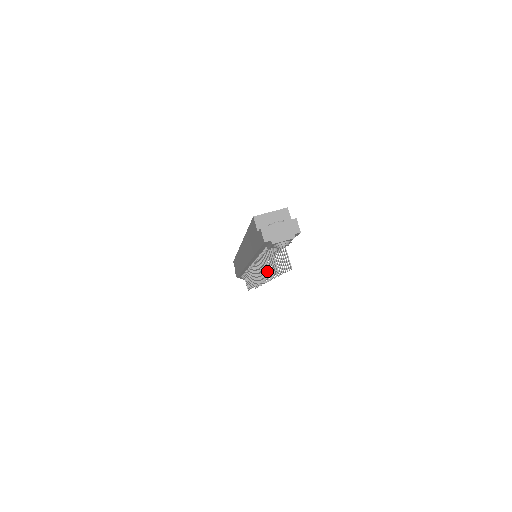
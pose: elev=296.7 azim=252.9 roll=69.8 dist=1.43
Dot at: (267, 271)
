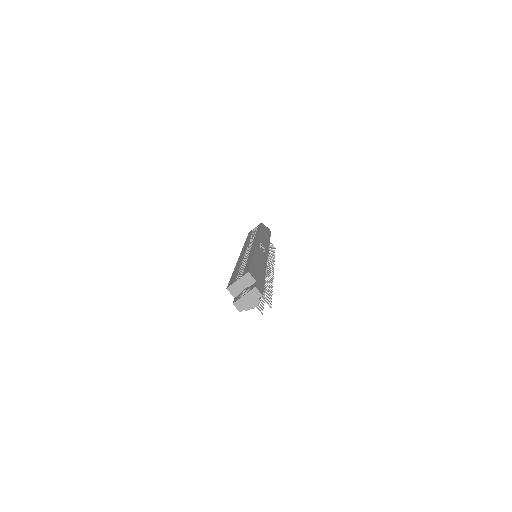
Dot at: occluded
